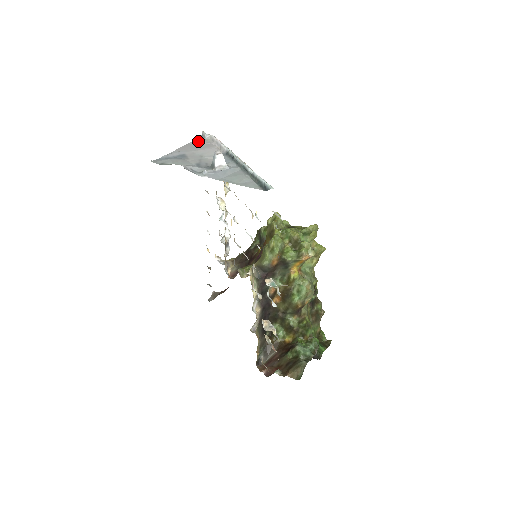
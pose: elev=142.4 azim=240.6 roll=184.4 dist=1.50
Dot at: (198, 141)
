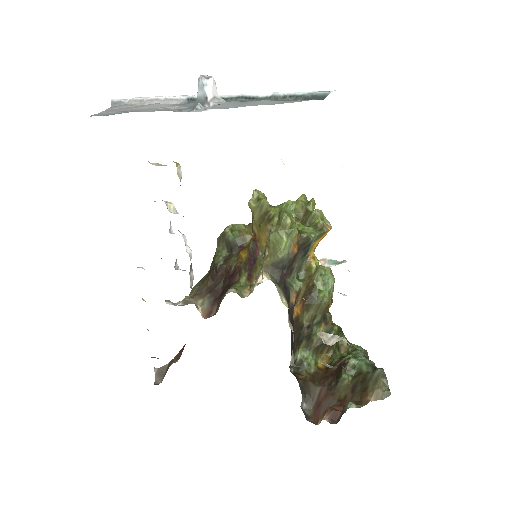
Dot at: (118, 106)
